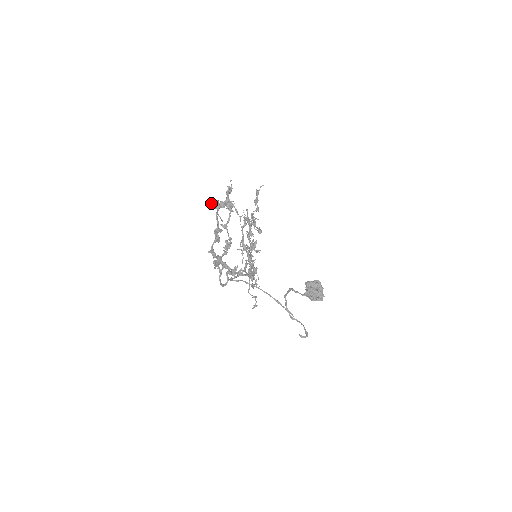
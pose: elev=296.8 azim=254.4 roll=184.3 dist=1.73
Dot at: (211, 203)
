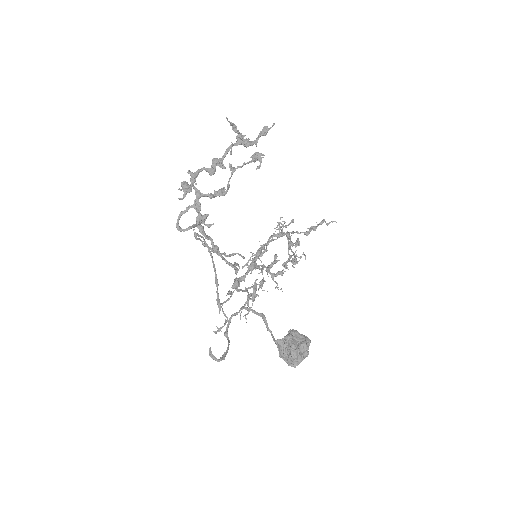
Dot at: (230, 122)
